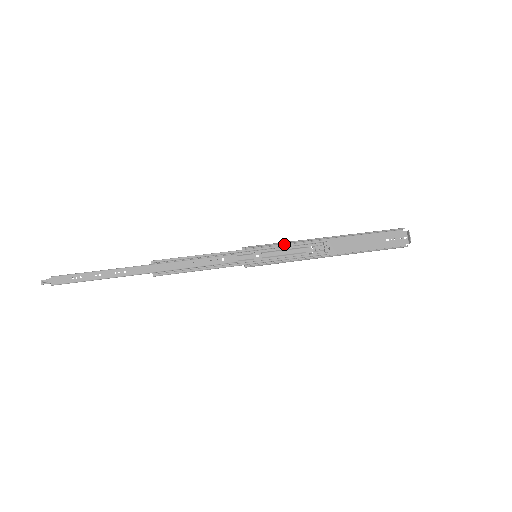
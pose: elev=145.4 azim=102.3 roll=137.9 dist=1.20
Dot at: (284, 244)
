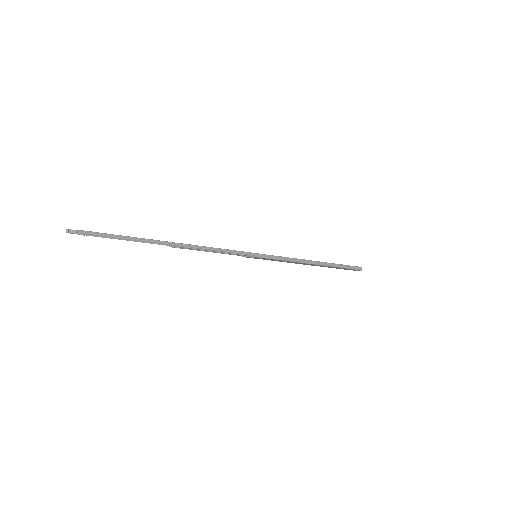
Dot at: (273, 260)
